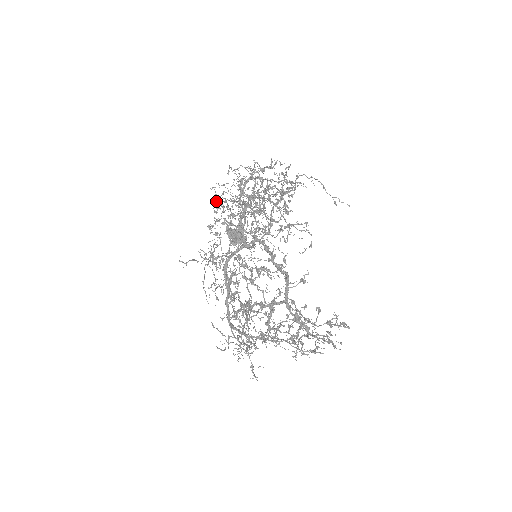
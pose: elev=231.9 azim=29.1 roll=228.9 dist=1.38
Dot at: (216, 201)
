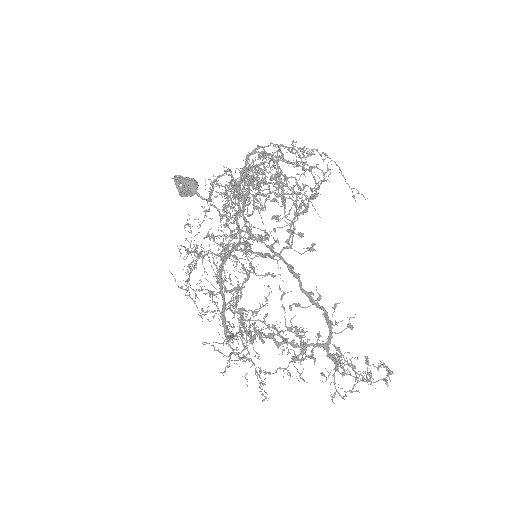
Dot at: occluded
